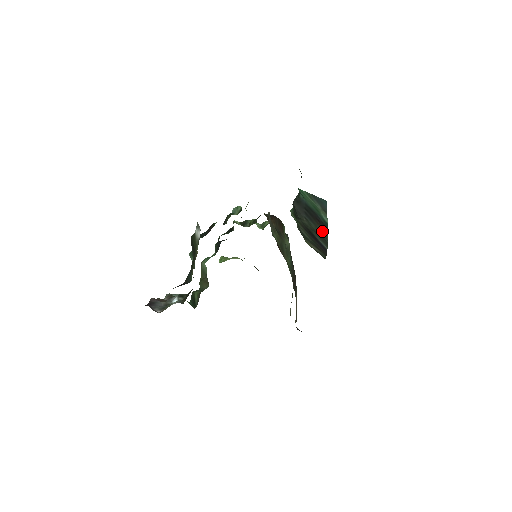
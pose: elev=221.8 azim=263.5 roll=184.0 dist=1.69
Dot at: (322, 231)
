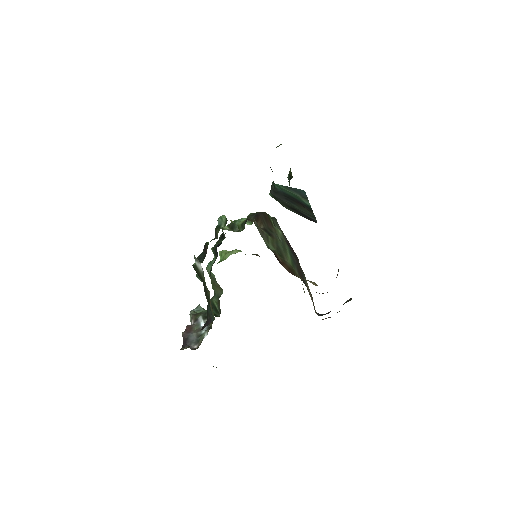
Dot at: (307, 210)
